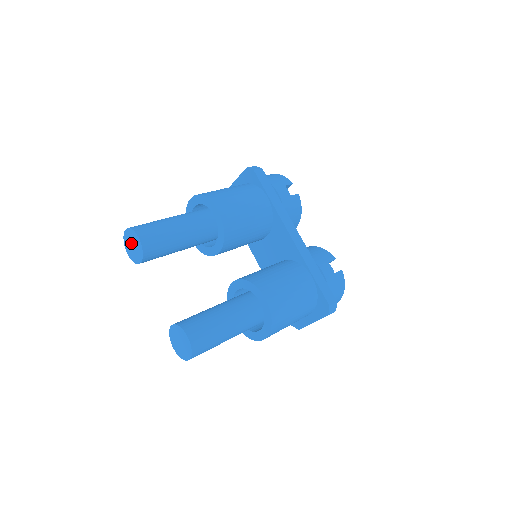
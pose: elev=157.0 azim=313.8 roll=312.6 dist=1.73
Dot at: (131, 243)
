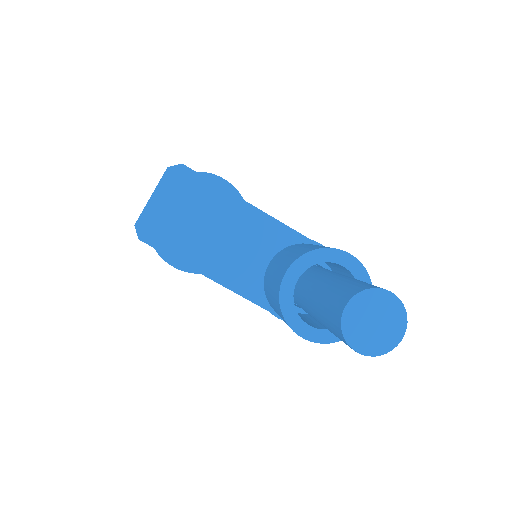
Dot at: (192, 219)
